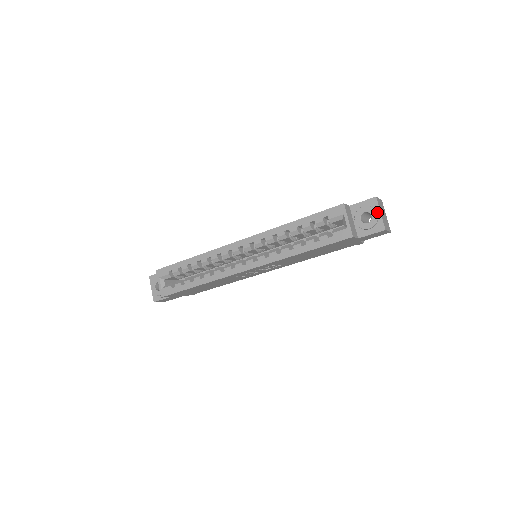
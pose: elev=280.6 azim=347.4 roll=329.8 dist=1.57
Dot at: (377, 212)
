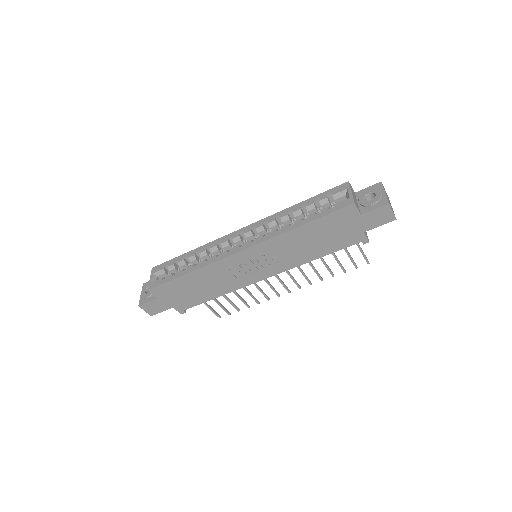
Dot at: (381, 192)
